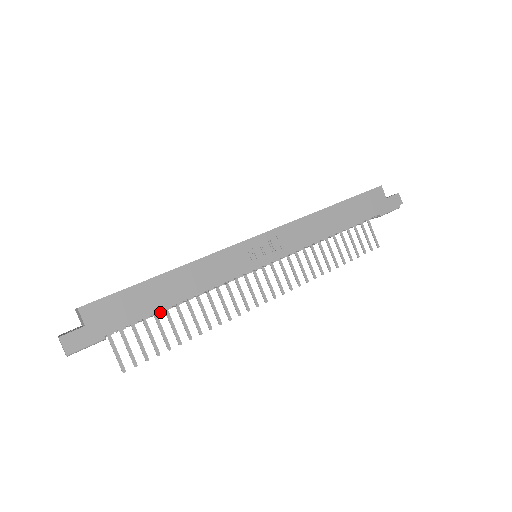
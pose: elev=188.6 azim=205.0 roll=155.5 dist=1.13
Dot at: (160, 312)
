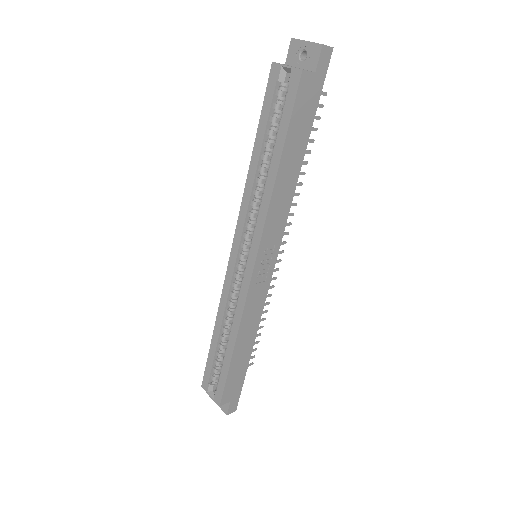
Dot at: occluded
